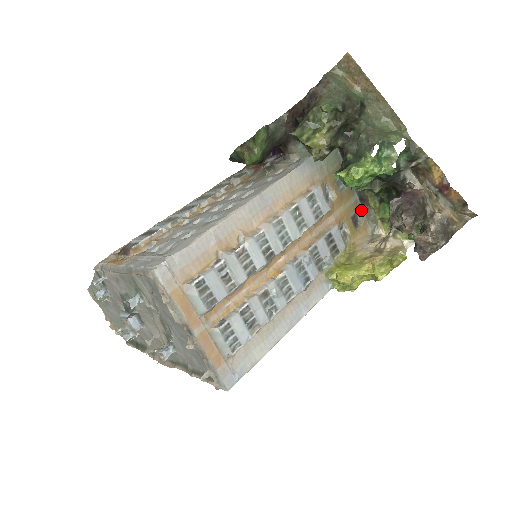
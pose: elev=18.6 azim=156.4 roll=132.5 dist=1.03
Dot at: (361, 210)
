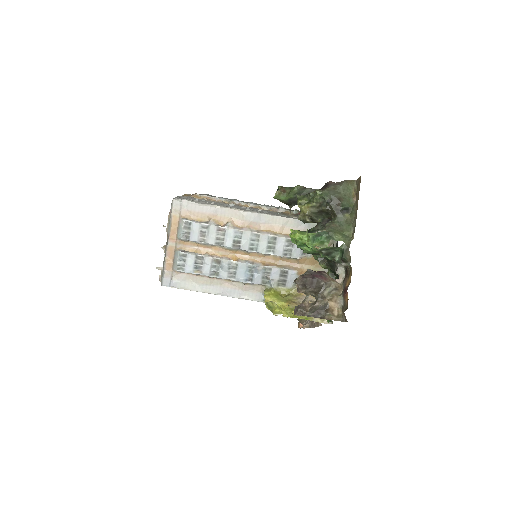
Dot at: occluded
